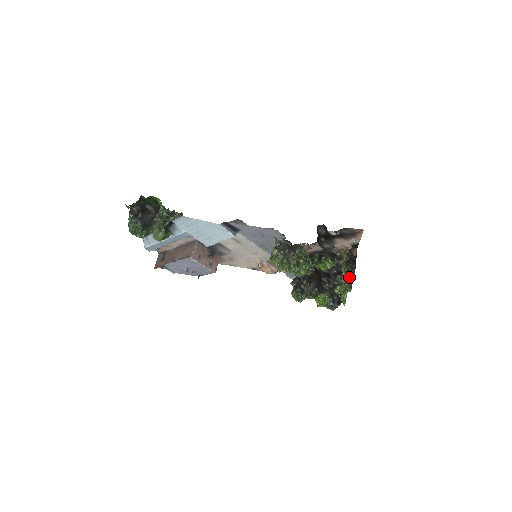
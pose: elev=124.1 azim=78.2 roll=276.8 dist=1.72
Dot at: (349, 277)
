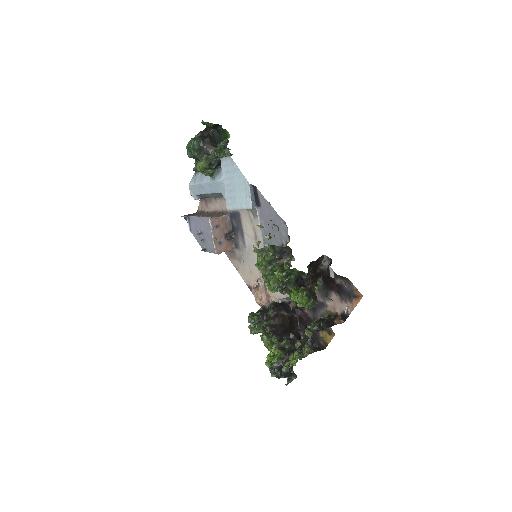
Dot at: (308, 329)
